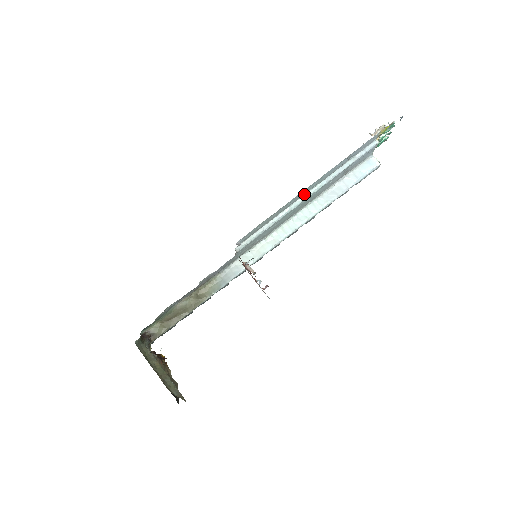
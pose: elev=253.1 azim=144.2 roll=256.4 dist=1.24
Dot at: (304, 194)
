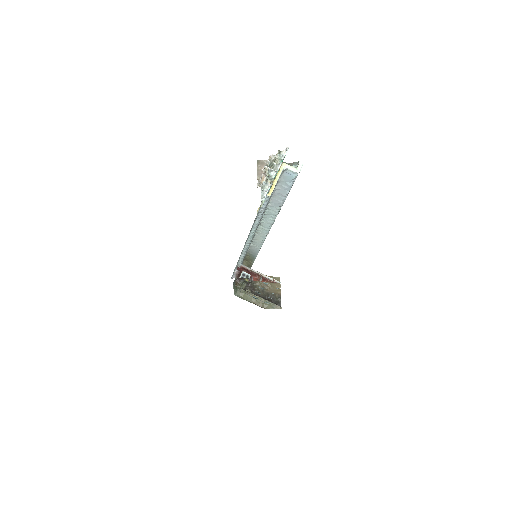
Dot at: occluded
